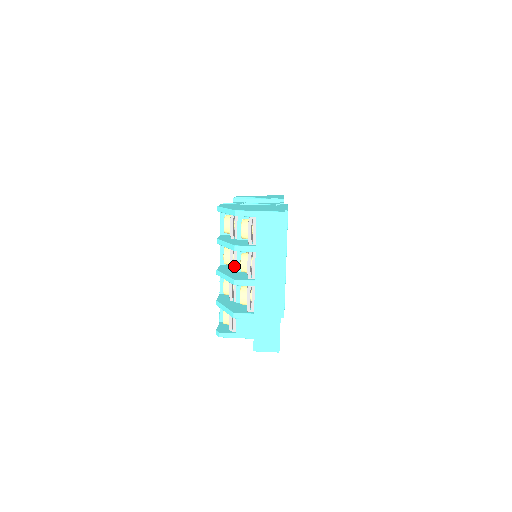
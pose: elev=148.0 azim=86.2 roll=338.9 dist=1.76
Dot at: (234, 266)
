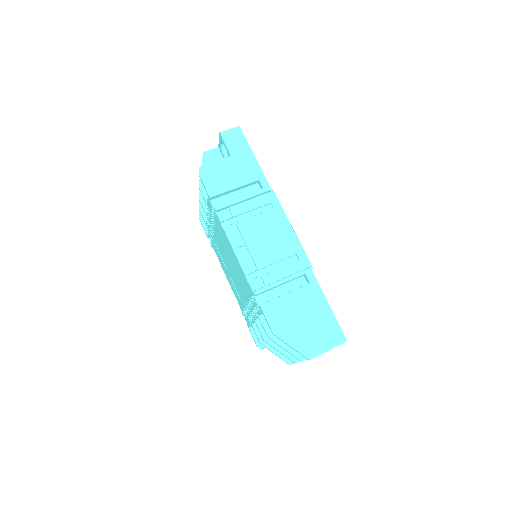
Dot at: occluded
